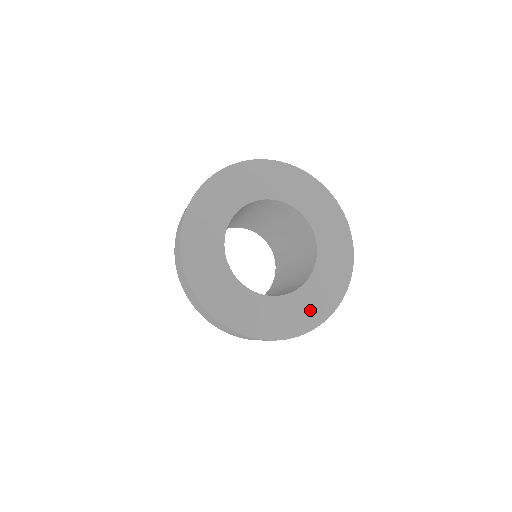
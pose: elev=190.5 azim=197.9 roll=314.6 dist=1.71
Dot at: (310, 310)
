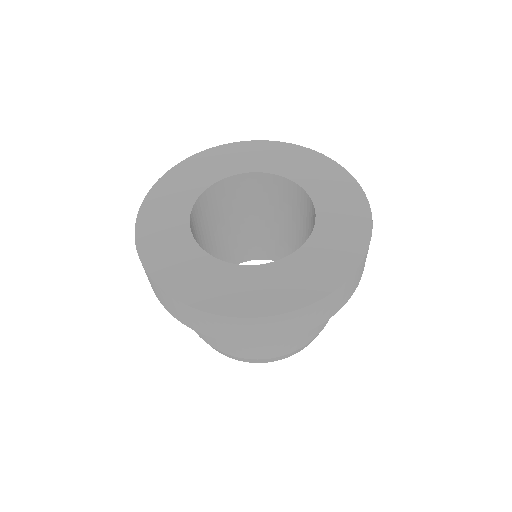
Dot at: (348, 217)
